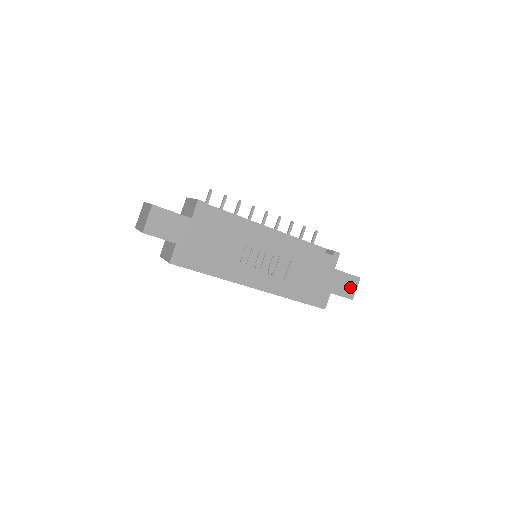
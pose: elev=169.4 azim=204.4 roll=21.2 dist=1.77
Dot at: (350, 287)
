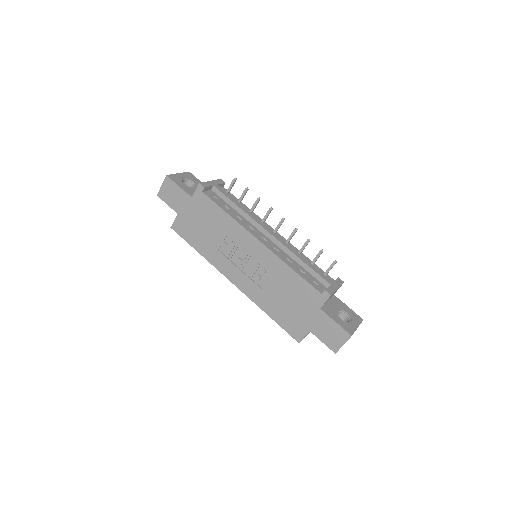
Dot at: (336, 338)
